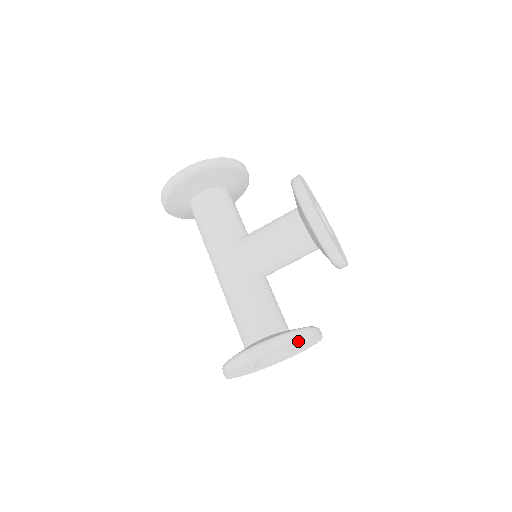
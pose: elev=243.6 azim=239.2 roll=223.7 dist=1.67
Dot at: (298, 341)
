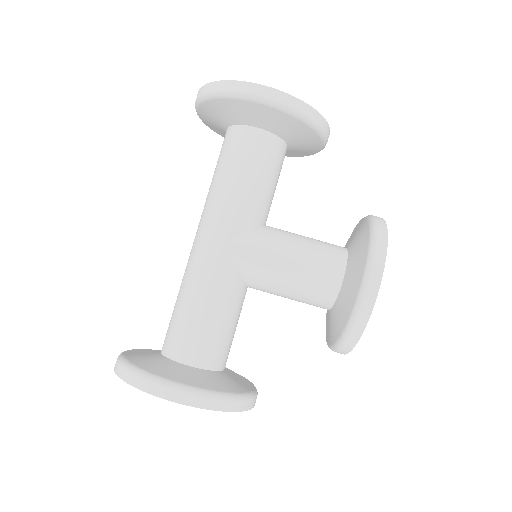
Dot at: (232, 409)
